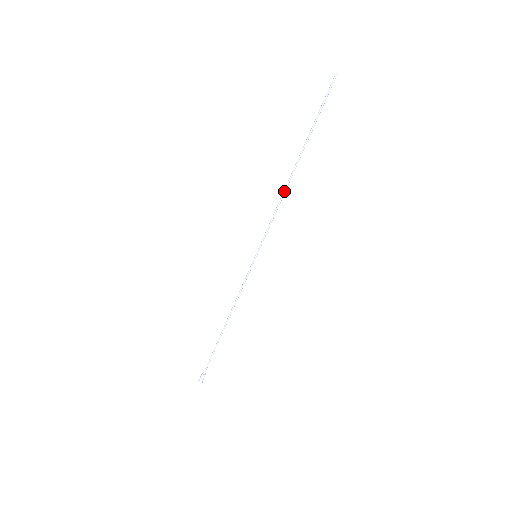
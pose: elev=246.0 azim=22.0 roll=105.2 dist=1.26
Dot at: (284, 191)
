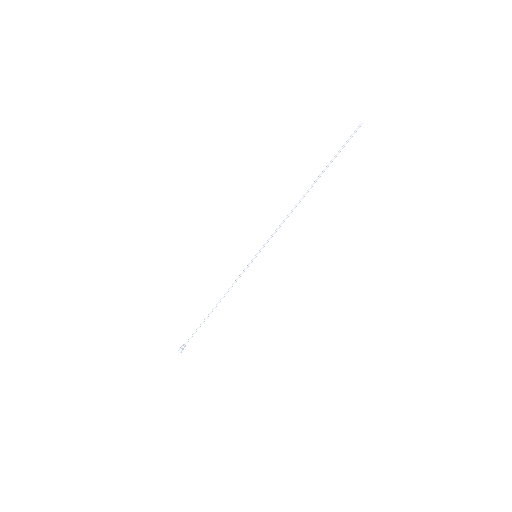
Dot at: (294, 207)
